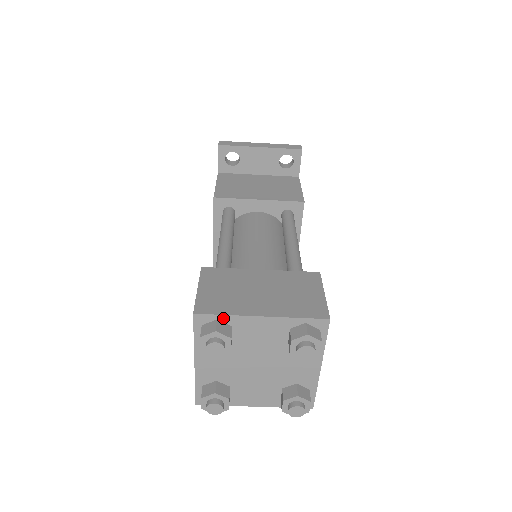
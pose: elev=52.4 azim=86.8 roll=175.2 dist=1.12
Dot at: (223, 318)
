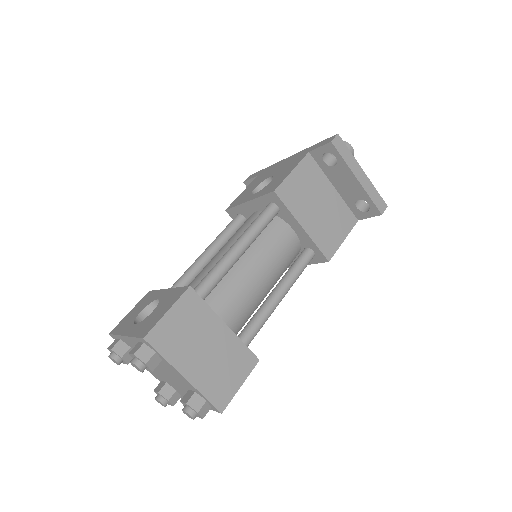
Dot at: (160, 355)
